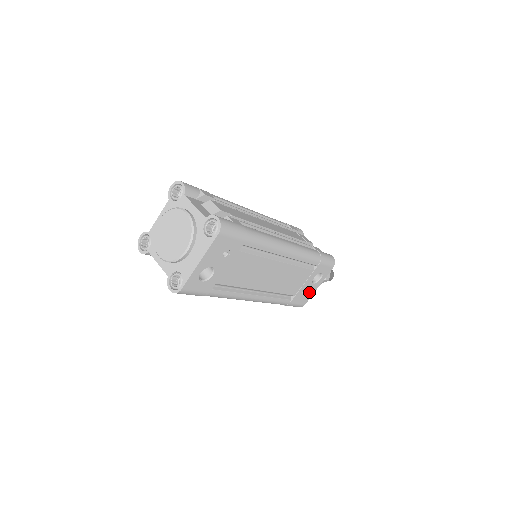
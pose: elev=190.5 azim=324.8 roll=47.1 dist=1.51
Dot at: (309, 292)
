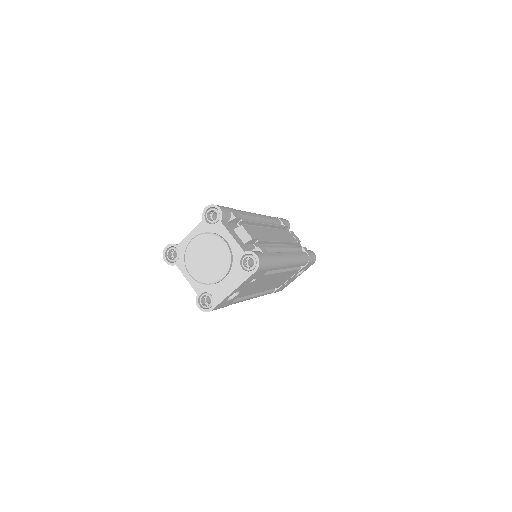
Dot at: (289, 282)
